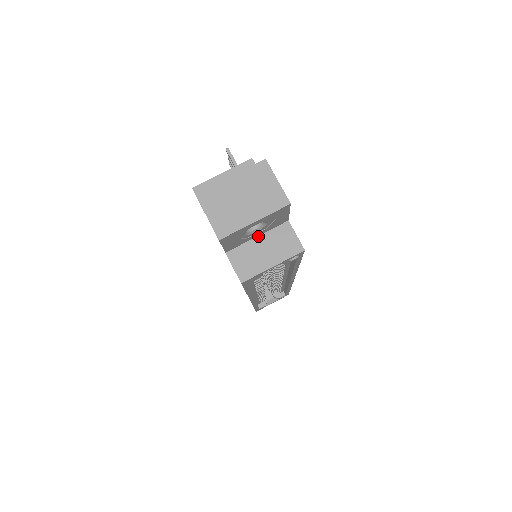
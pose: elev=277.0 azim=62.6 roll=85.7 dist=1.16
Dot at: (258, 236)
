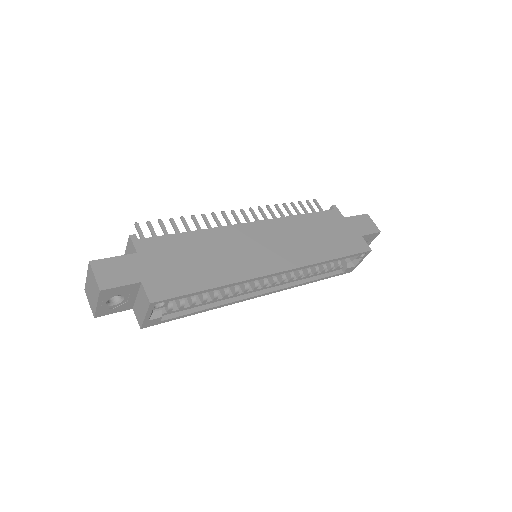
Dot at: (137, 296)
